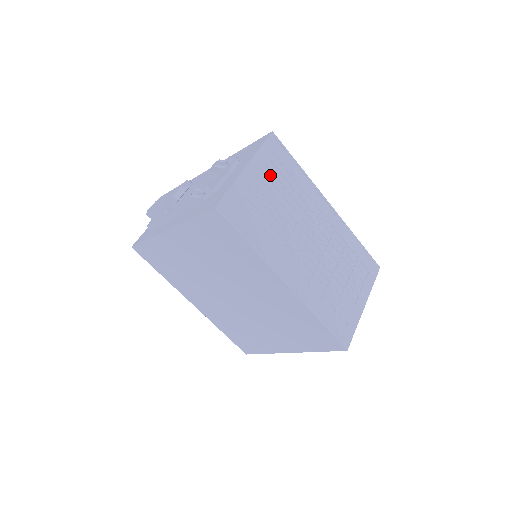
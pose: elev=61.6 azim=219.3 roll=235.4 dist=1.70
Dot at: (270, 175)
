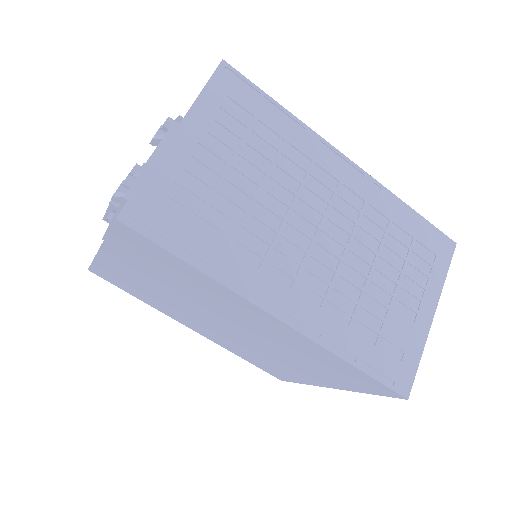
Dot at: (226, 136)
